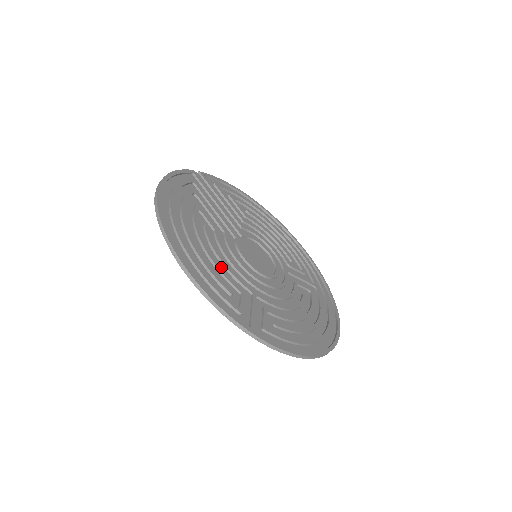
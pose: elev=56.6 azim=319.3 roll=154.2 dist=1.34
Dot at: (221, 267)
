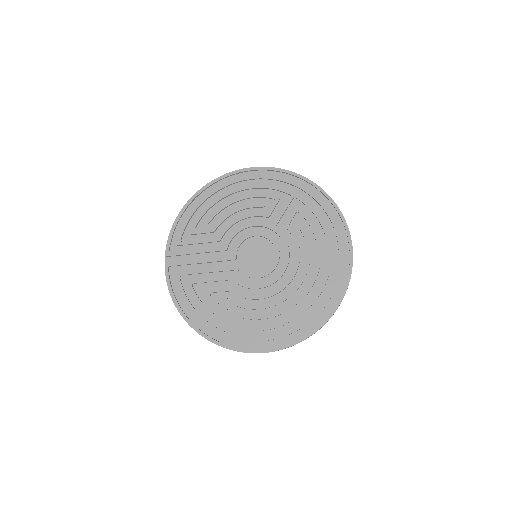
Dot at: (264, 312)
